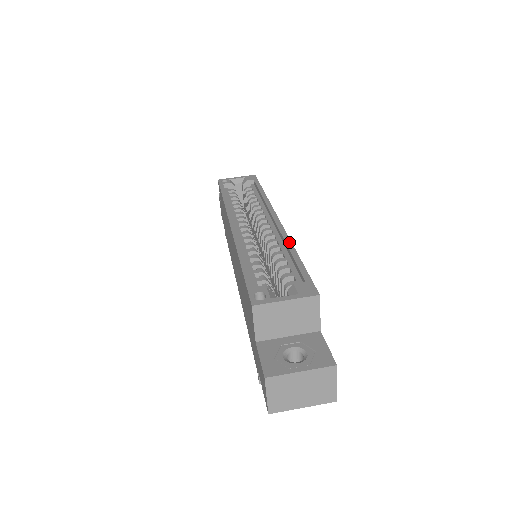
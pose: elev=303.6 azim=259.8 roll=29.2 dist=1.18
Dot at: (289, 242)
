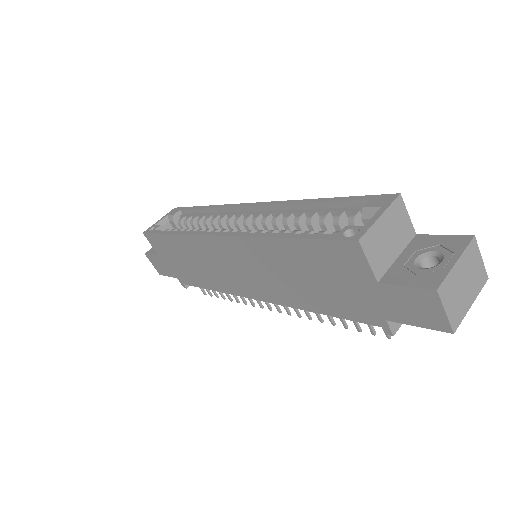
Dot at: (299, 201)
